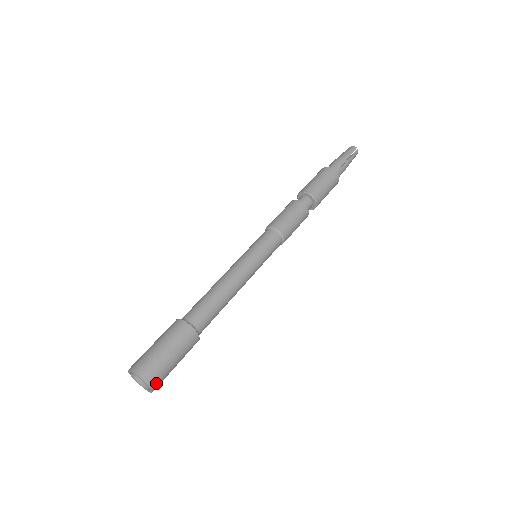
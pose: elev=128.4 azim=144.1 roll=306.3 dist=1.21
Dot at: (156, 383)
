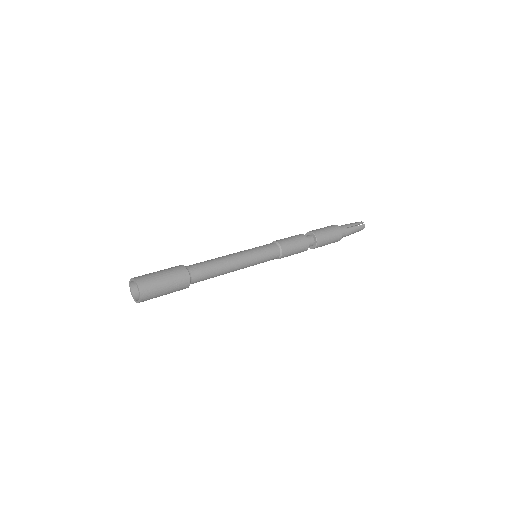
Dot at: (145, 293)
